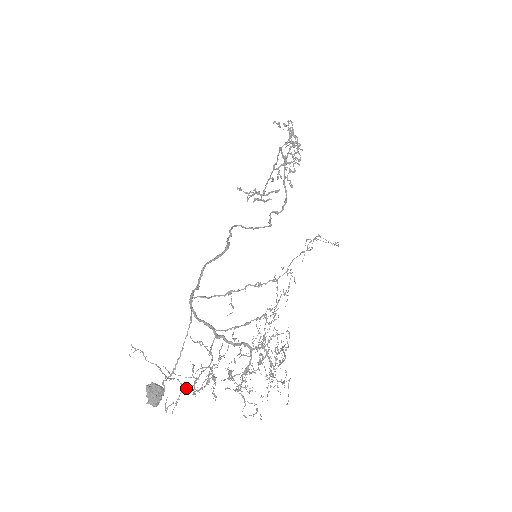
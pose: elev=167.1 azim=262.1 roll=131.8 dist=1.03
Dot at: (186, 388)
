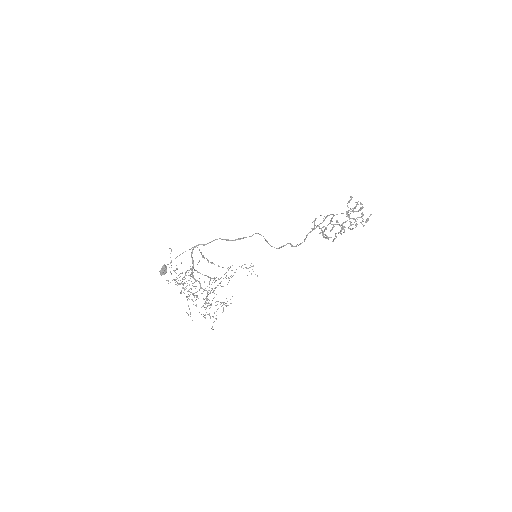
Dot at: occluded
